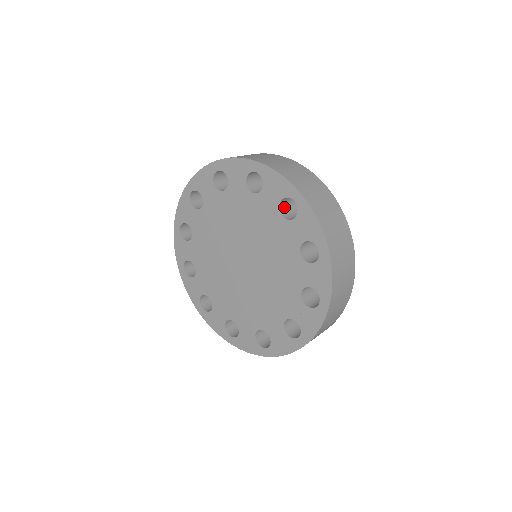
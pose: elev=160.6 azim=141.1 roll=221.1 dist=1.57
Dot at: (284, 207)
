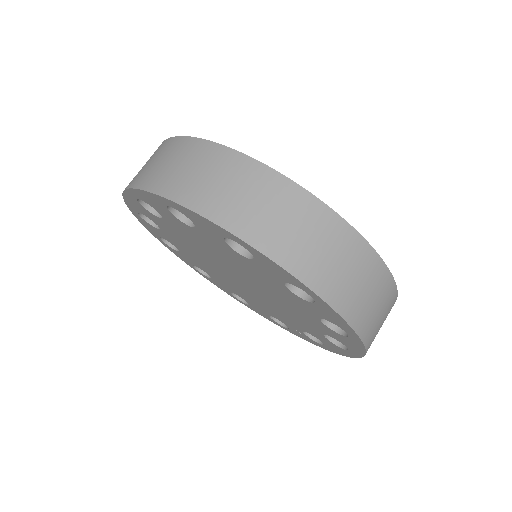
Dot at: occluded
